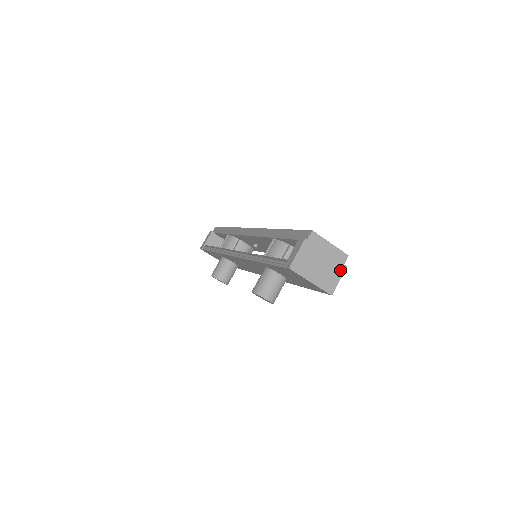
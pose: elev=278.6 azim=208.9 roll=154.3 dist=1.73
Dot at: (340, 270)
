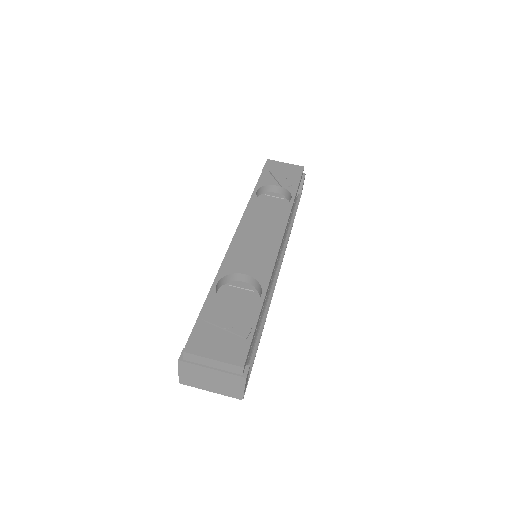
Dot at: (239, 381)
